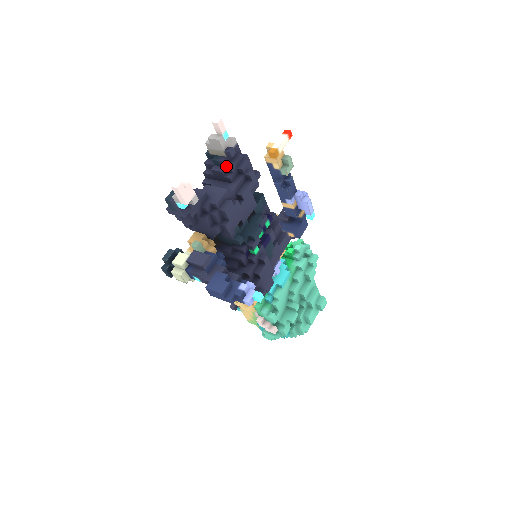
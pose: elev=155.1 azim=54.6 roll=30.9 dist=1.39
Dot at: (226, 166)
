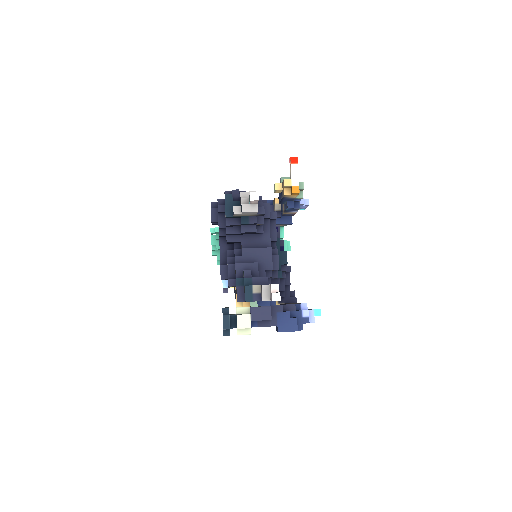
Dot at: (257, 223)
